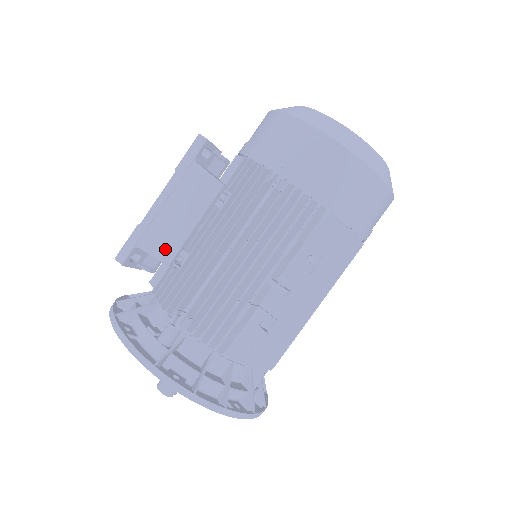
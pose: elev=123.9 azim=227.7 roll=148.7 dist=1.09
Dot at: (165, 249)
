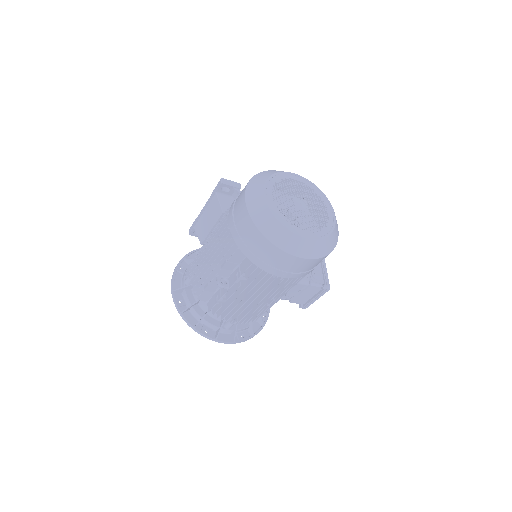
Dot at: (201, 235)
